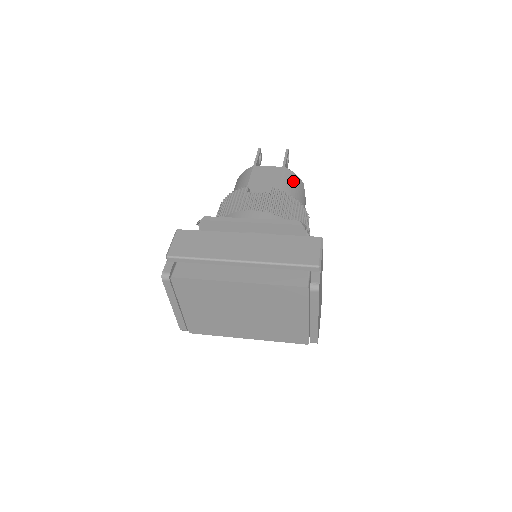
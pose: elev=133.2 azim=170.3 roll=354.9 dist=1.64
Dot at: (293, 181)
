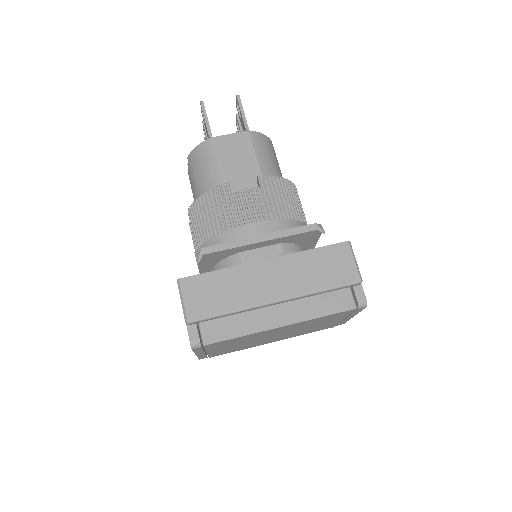
Dot at: (266, 147)
